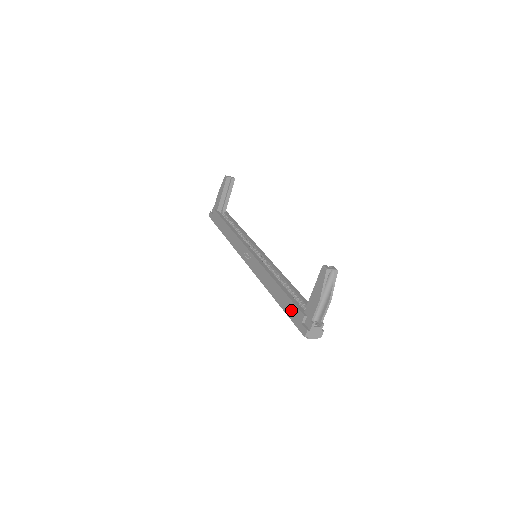
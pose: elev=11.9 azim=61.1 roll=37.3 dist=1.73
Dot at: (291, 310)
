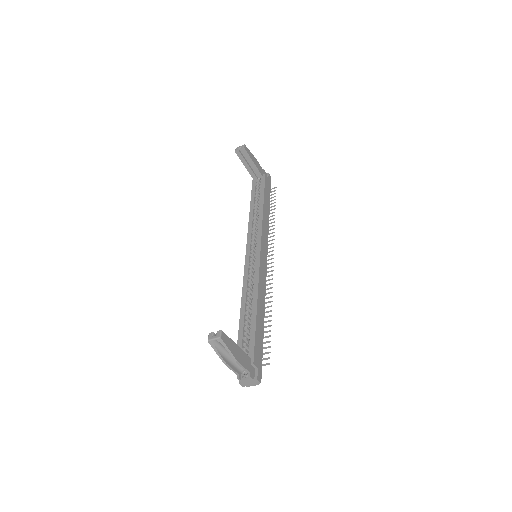
Dot at: occluded
